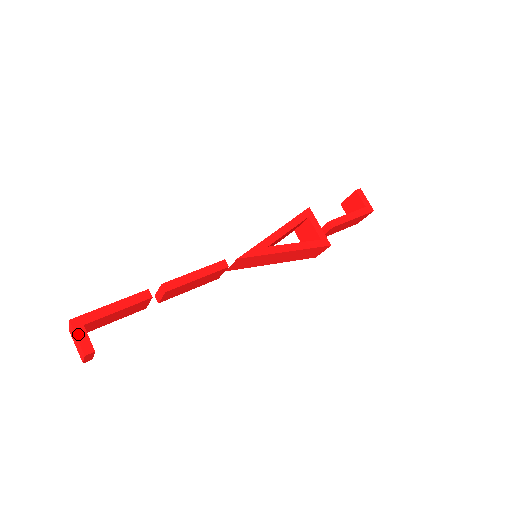
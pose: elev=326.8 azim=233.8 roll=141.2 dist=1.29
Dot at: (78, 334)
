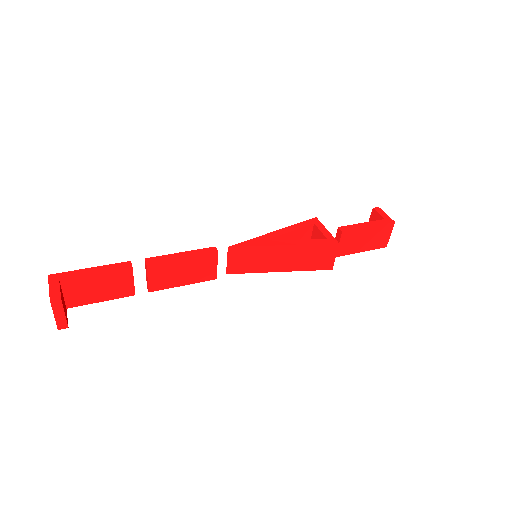
Dot at: (51, 285)
